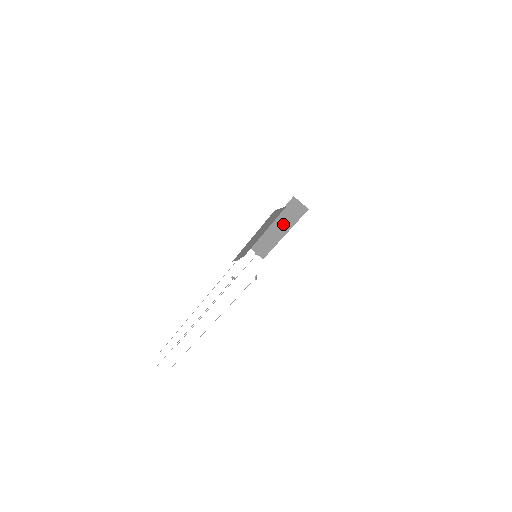
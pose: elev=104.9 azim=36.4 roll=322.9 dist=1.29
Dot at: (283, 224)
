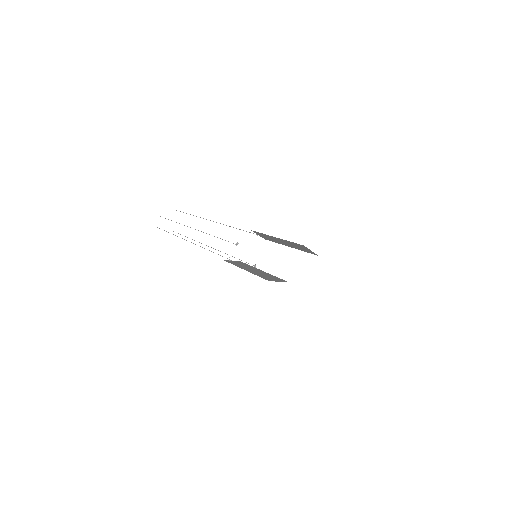
Dot at: (289, 244)
